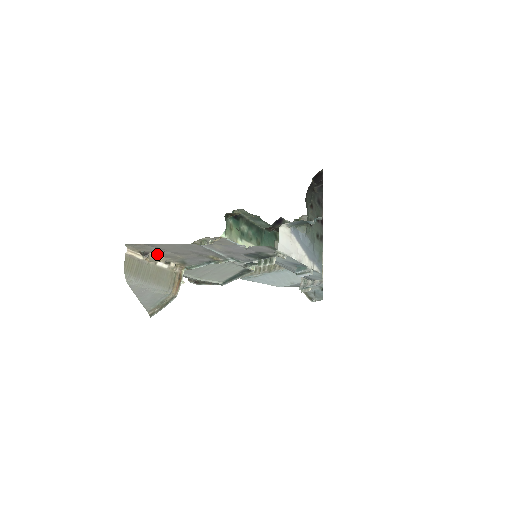
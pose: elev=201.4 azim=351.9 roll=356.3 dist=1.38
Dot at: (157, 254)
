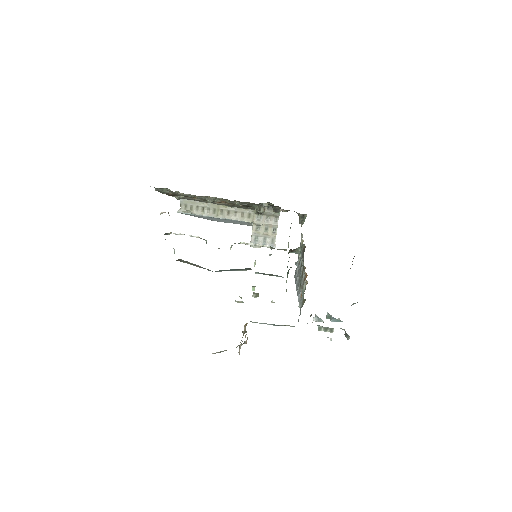
Dot at: occluded
